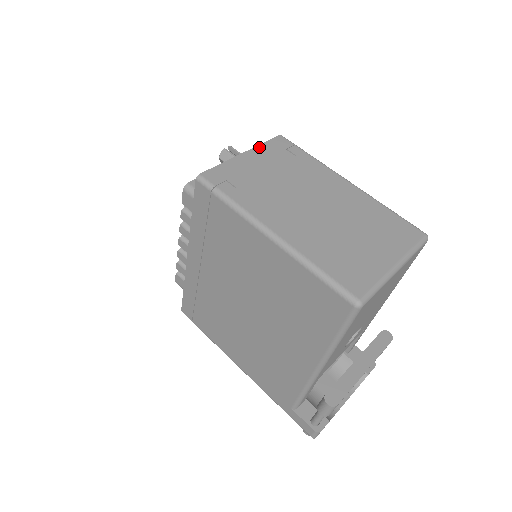
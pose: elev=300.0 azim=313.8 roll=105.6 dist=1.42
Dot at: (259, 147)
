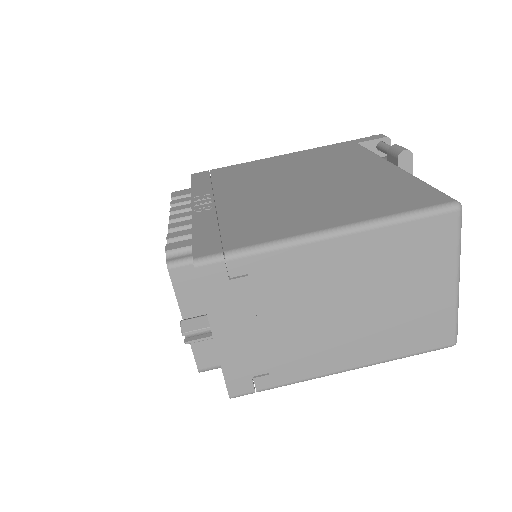
Dot at: (210, 313)
